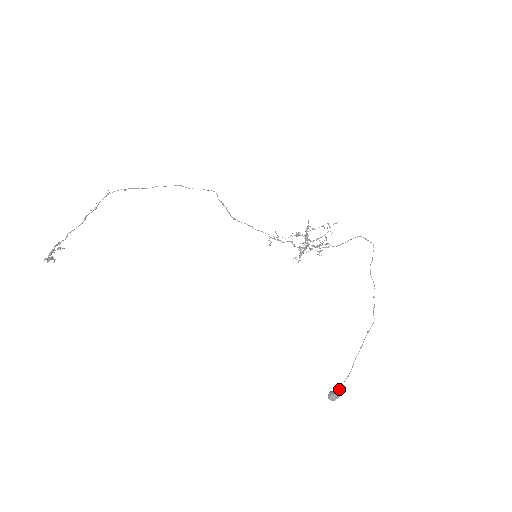
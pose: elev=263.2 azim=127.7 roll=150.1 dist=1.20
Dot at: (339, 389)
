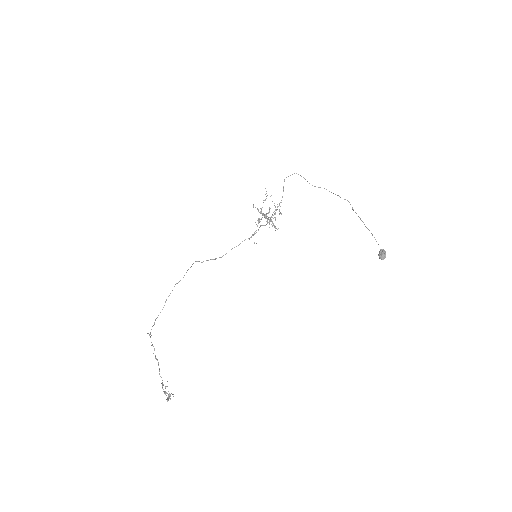
Dot at: (380, 249)
